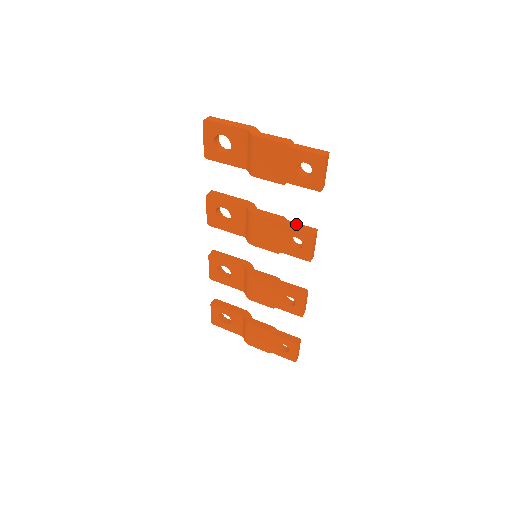
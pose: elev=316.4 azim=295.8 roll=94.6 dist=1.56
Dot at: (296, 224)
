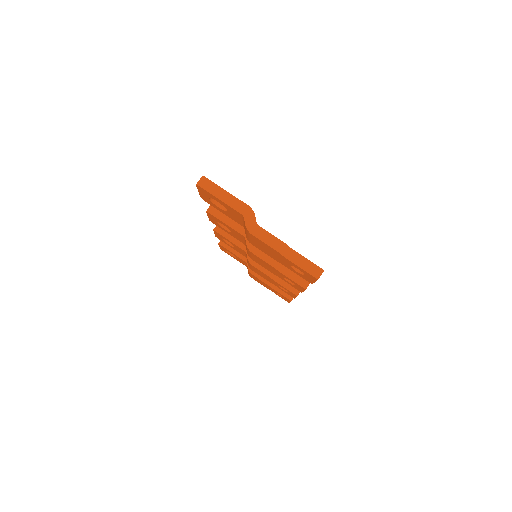
Dot at: (291, 271)
